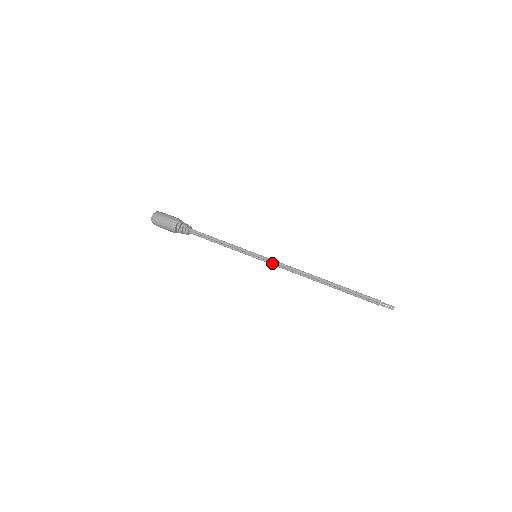
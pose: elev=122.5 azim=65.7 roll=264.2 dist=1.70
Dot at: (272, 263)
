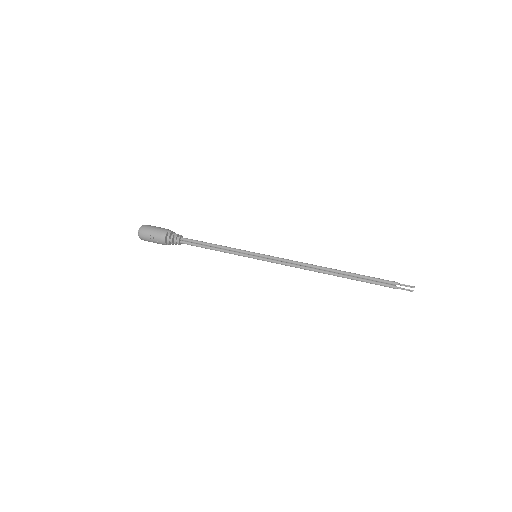
Dot at: (274, 260)
